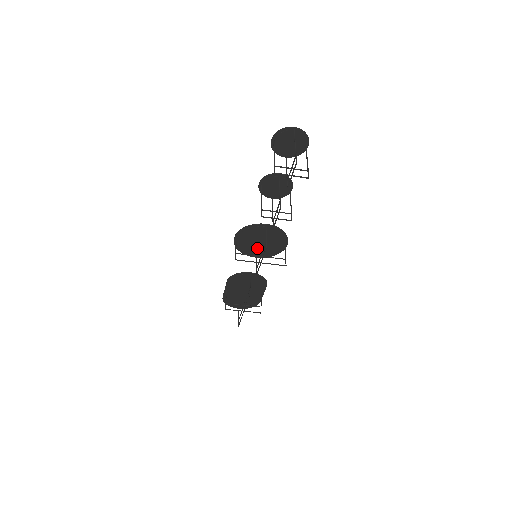
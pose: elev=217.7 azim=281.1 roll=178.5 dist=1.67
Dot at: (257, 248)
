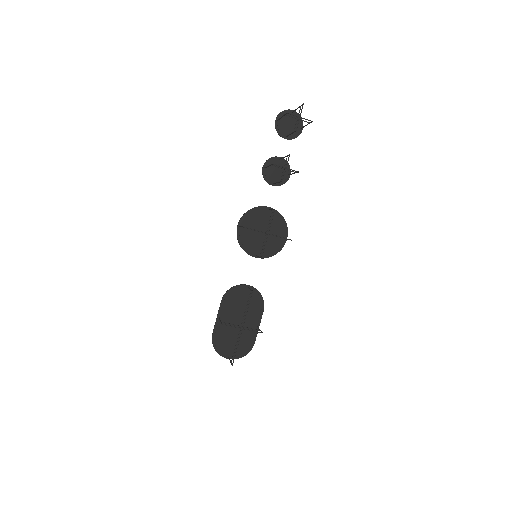
Dot at: (258, 242)
